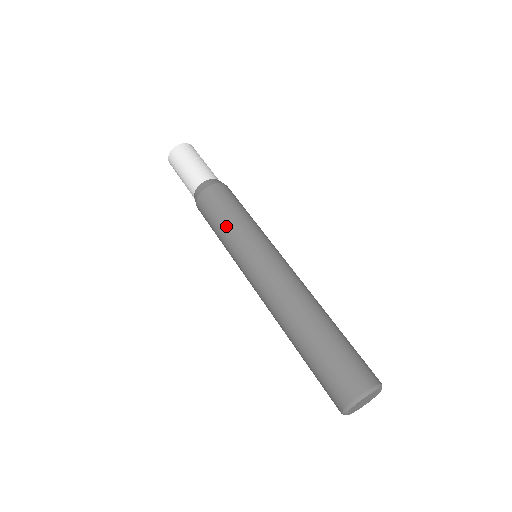
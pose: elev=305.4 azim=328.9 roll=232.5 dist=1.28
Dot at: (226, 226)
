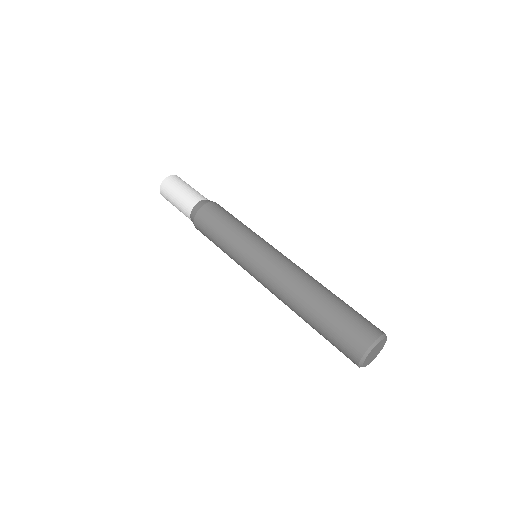
Dot at: (222, 247)
